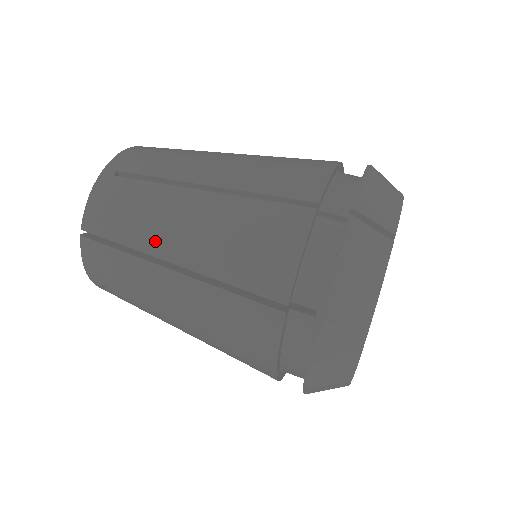
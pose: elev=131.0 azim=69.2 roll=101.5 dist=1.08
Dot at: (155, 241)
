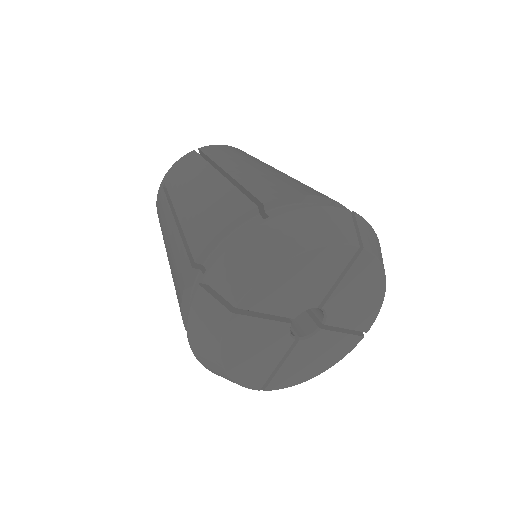
Dot at: (229, 162)
